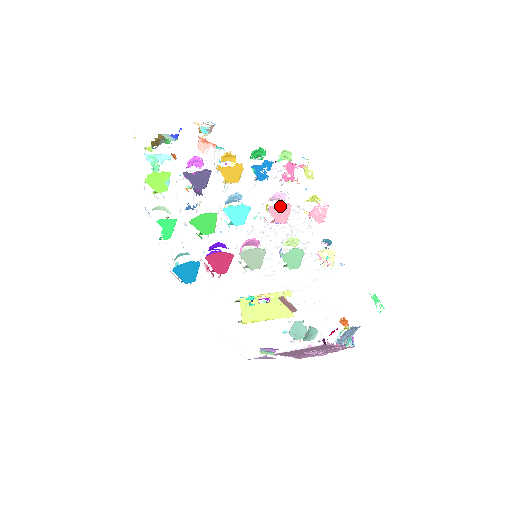
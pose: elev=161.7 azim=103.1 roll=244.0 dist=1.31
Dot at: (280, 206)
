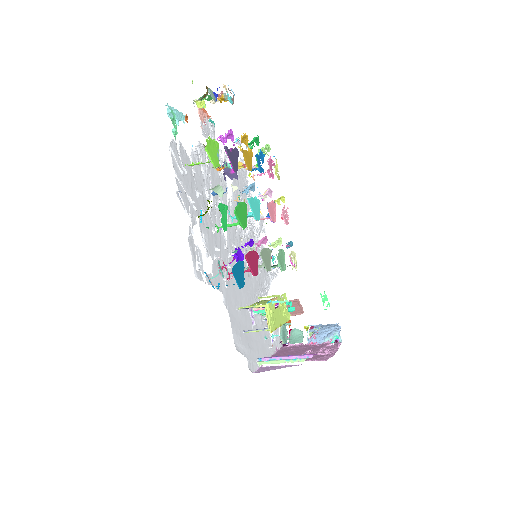
Dot at: (271, 203)
